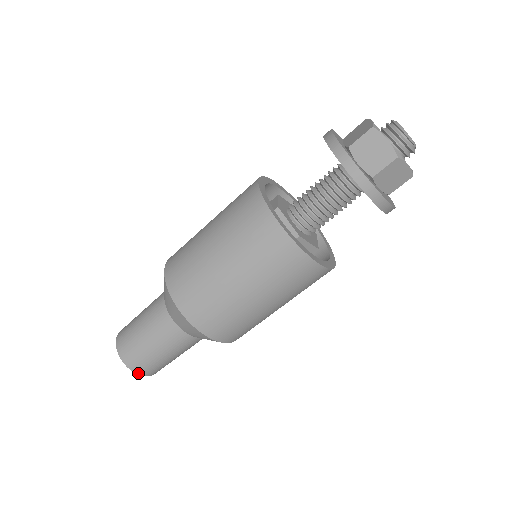
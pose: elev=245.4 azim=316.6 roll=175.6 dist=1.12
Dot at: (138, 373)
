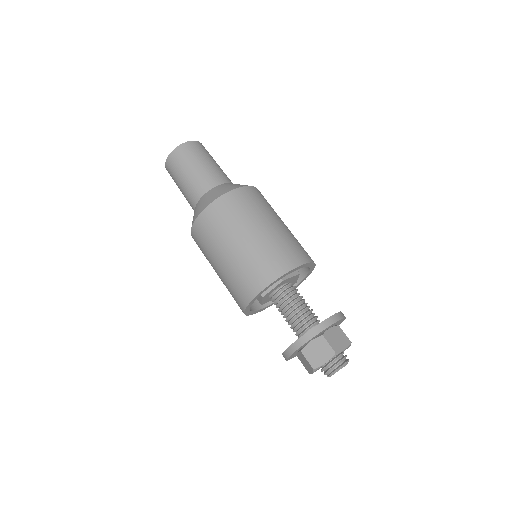
Dot at: occluded
